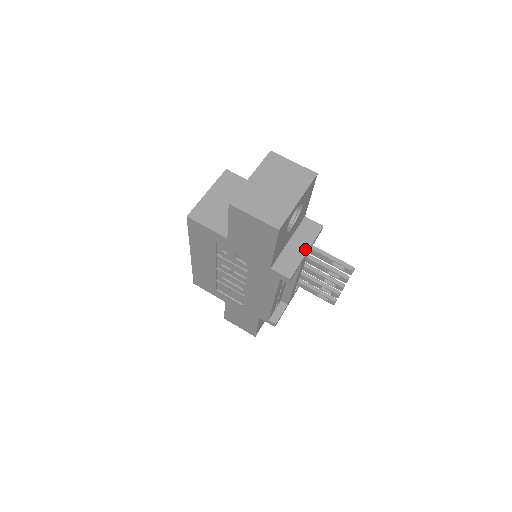
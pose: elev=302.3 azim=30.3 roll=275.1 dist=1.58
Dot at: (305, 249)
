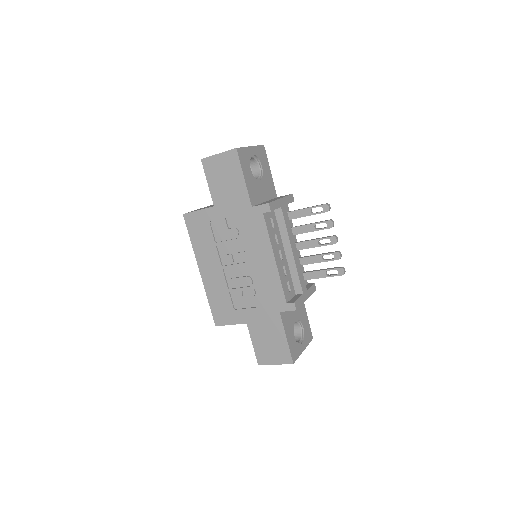
Dot at: (279, 198)
